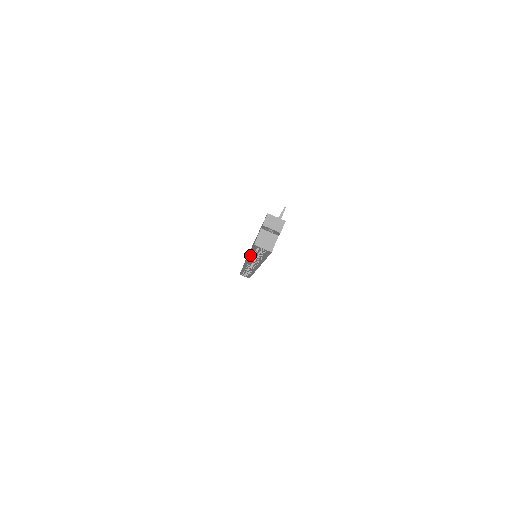
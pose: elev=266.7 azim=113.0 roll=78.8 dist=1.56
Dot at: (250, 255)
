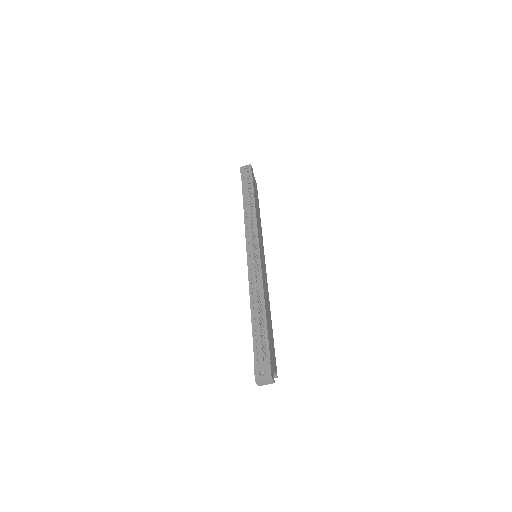
Dot at: occluded
